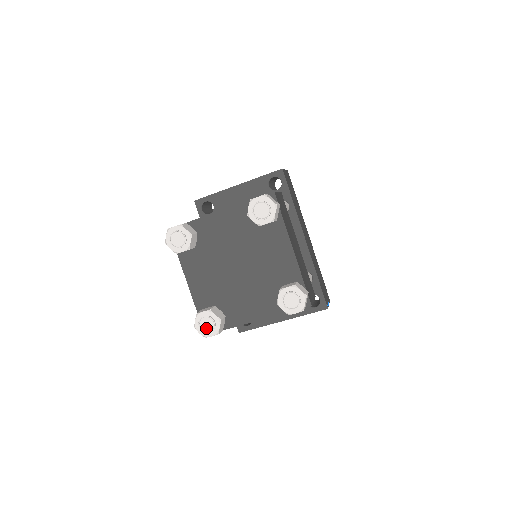
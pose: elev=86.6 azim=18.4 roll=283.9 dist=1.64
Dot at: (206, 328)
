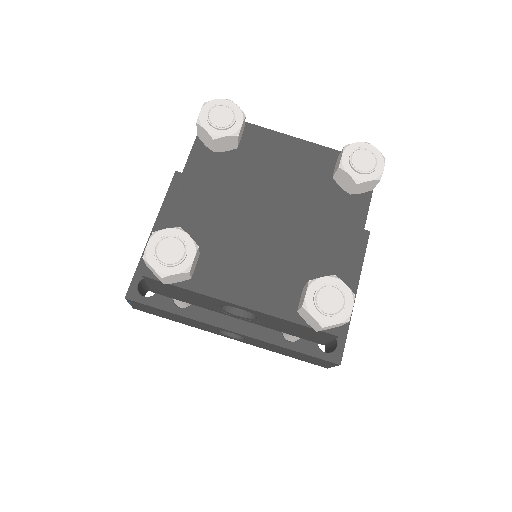
Dot at: (335, 305)
